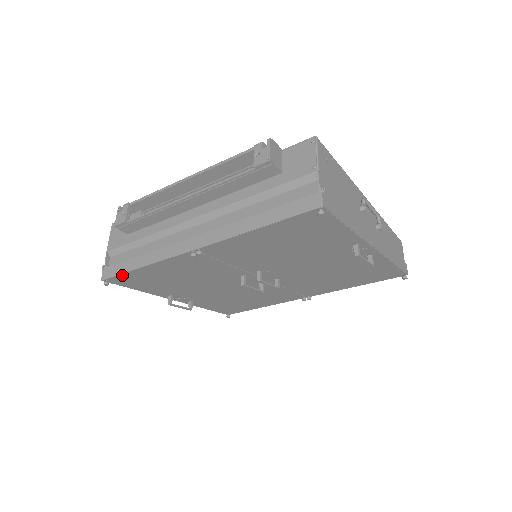
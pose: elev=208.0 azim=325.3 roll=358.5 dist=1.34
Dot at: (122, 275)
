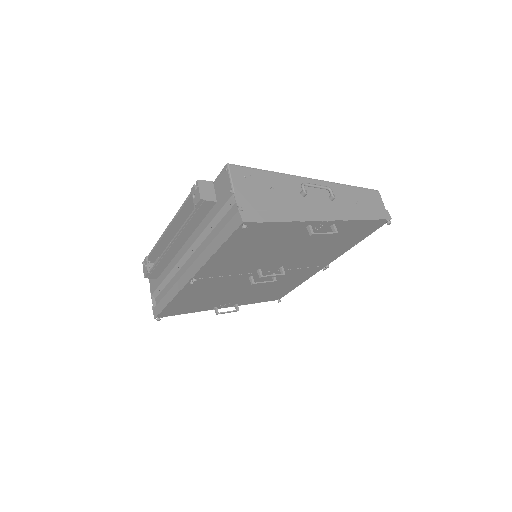
Dot at: (164, 310)
